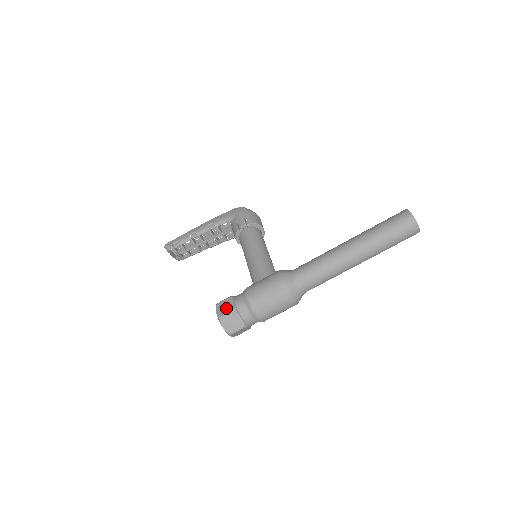
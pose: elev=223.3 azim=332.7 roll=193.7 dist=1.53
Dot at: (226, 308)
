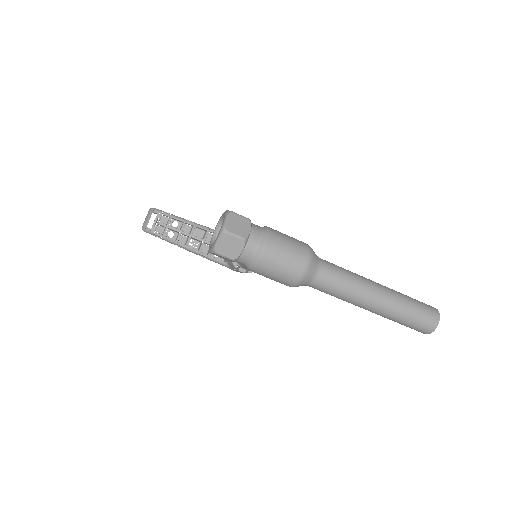
Dot at: occluded
